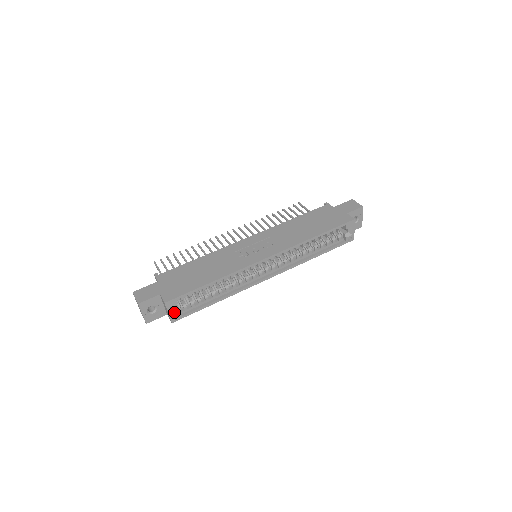
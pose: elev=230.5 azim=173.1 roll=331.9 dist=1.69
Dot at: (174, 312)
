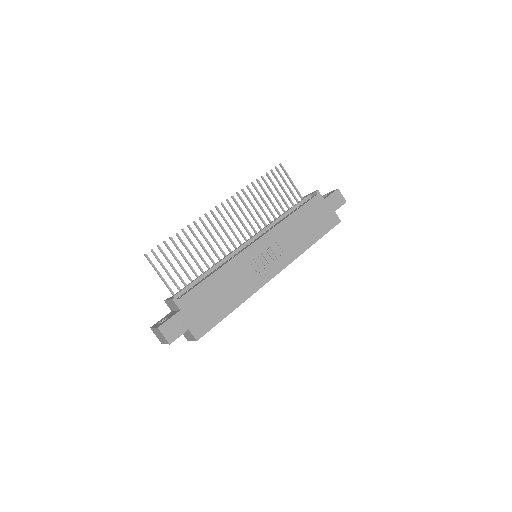
Dot at: occluded
